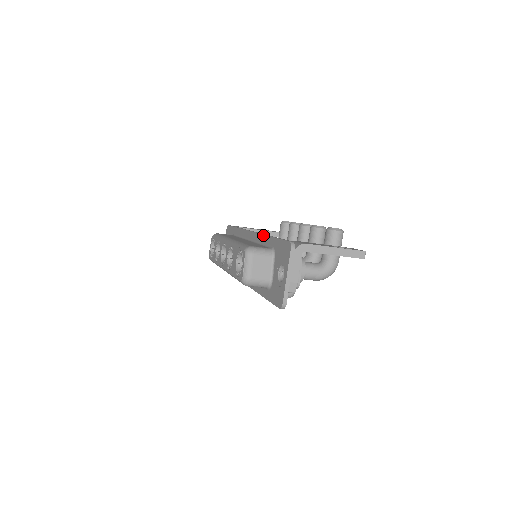
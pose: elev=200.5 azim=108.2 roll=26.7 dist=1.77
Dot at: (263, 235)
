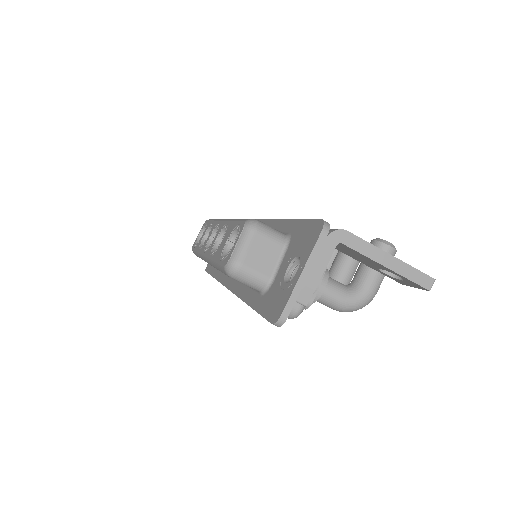
Dot at: (278, 220)
